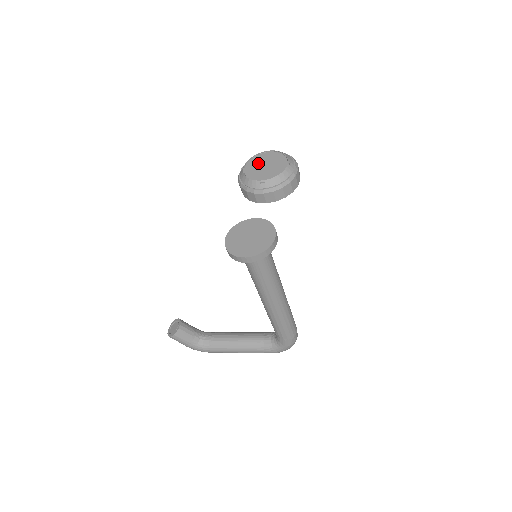
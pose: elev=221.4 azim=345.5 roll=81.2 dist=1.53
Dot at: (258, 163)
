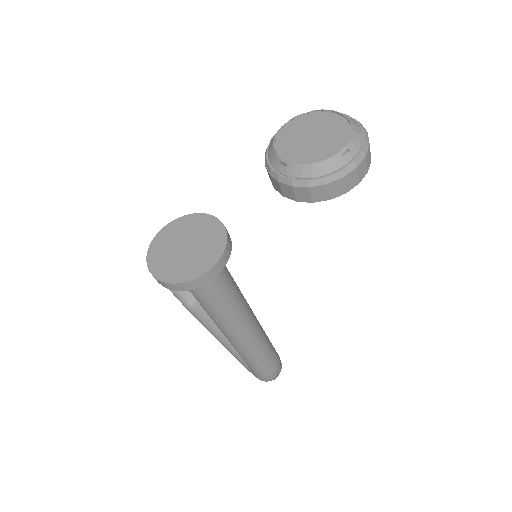
Dot at: (308, 126)
